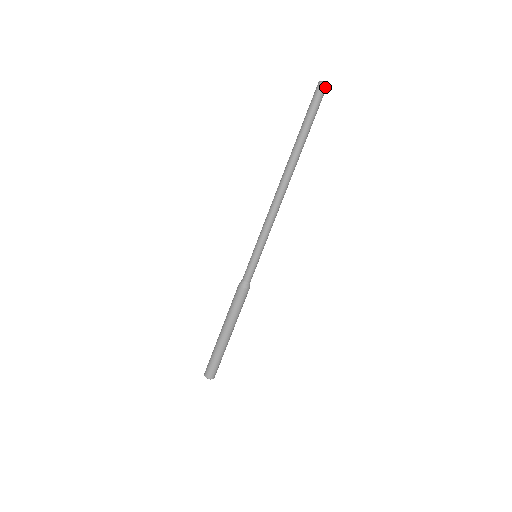
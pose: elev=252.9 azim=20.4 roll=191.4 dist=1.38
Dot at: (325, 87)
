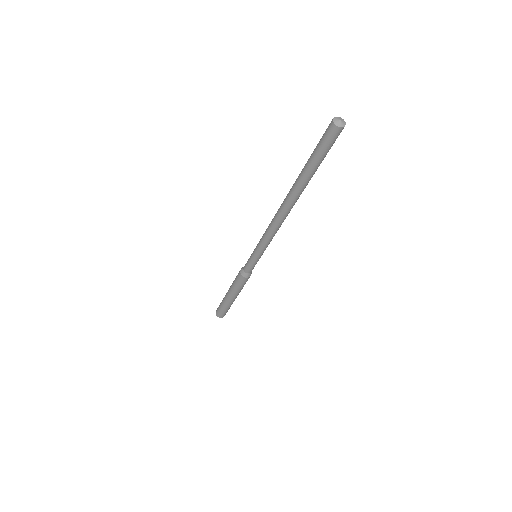
Dot at: occluded
